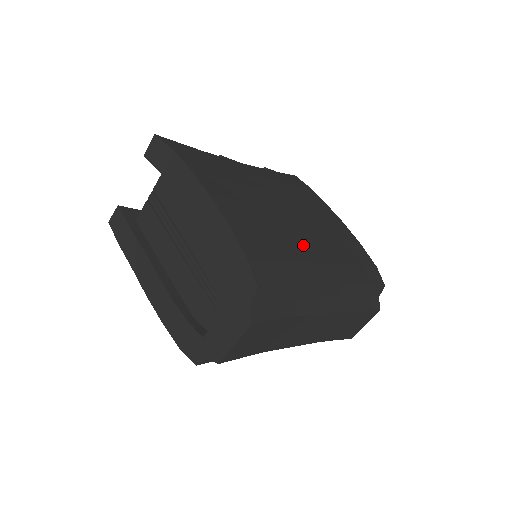
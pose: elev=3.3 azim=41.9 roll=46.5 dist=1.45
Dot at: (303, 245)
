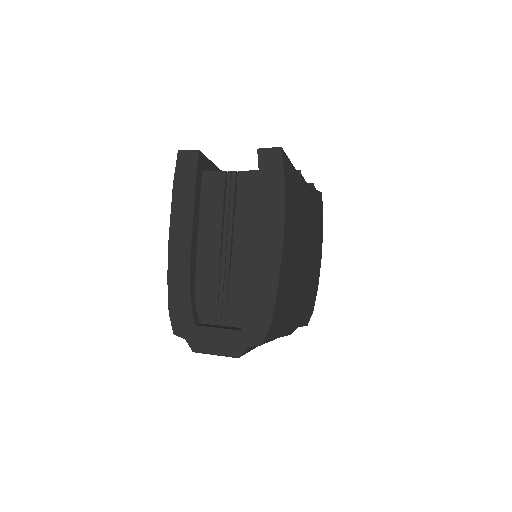
Dot at: (297, 298)
